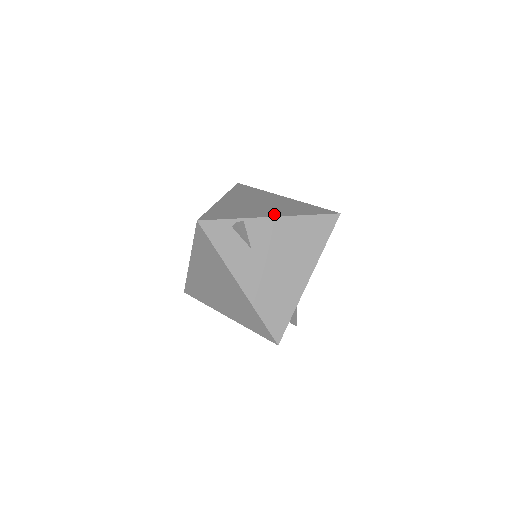
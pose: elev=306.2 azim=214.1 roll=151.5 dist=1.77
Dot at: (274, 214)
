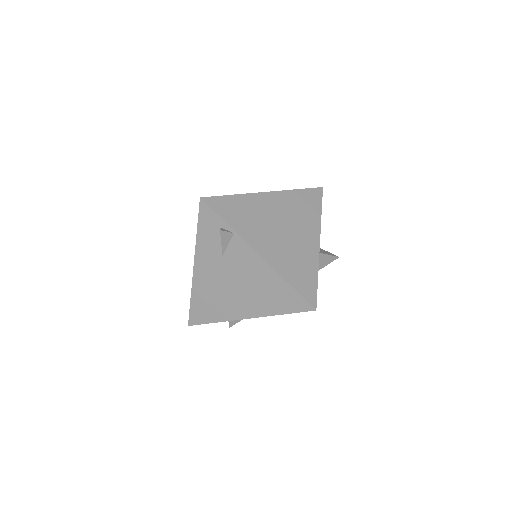
Dot at: (265, 253)
